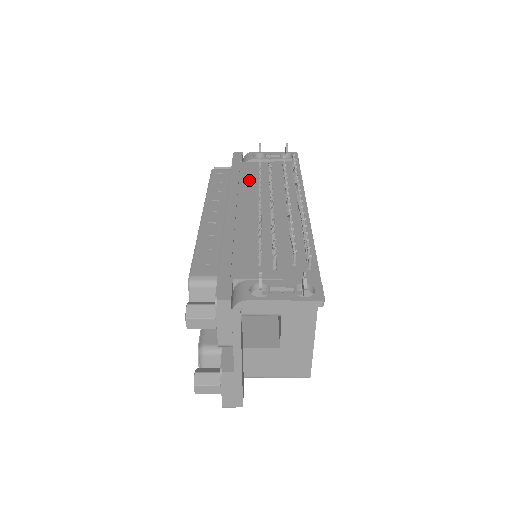
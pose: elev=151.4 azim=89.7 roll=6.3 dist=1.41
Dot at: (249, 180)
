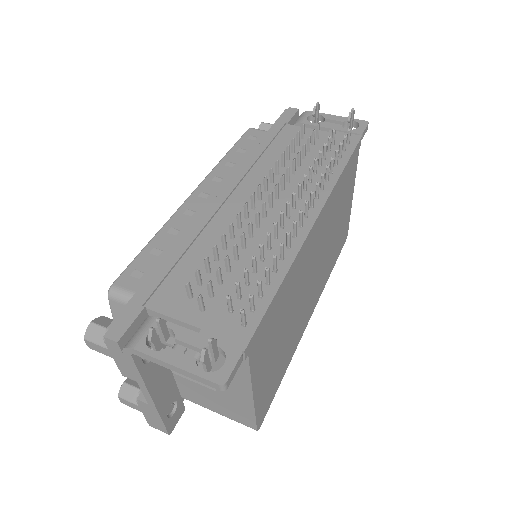
Dot at: (275, 156)
